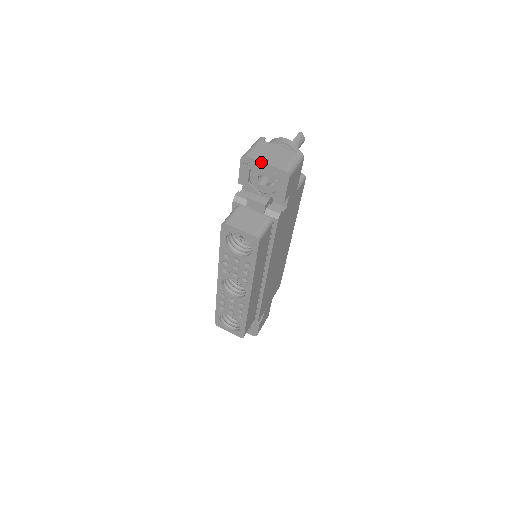
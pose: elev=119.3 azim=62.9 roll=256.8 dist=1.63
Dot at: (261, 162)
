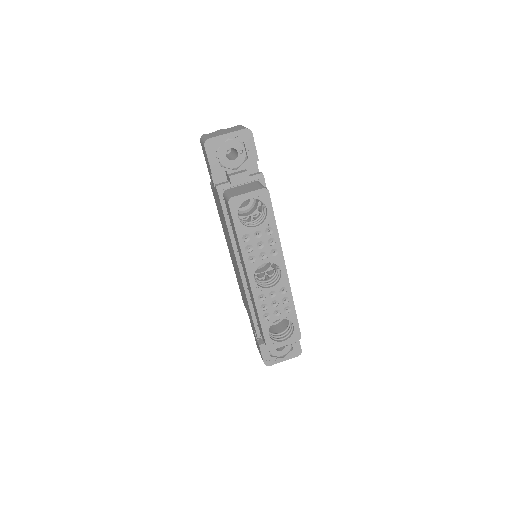
Dot at: (223, 135)
